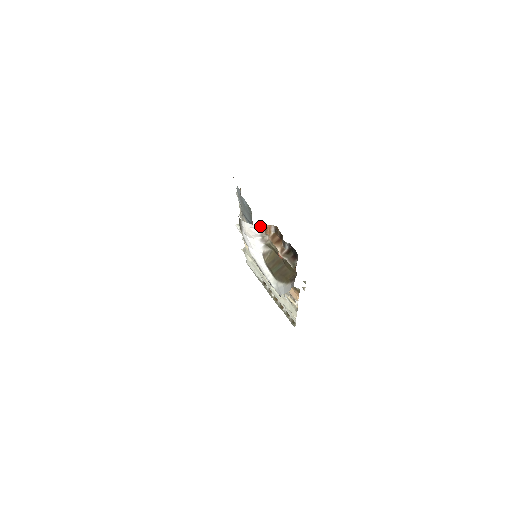
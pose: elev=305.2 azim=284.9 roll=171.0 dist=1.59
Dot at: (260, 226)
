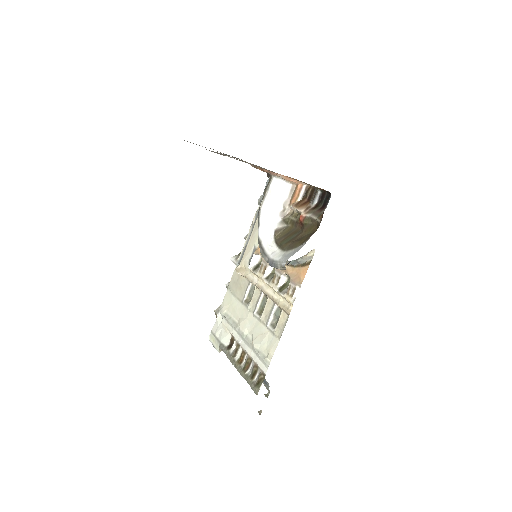
Dot at: (290, 187)
